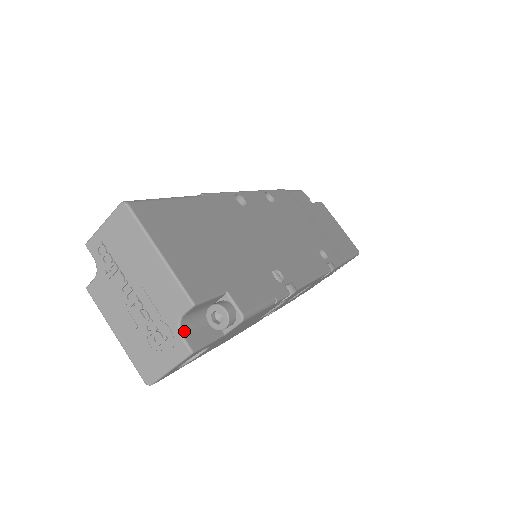
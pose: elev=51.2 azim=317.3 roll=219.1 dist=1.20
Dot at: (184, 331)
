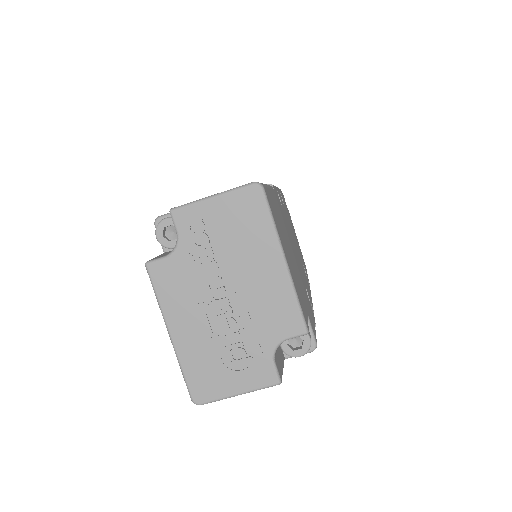
Dot at: (275, 355)
